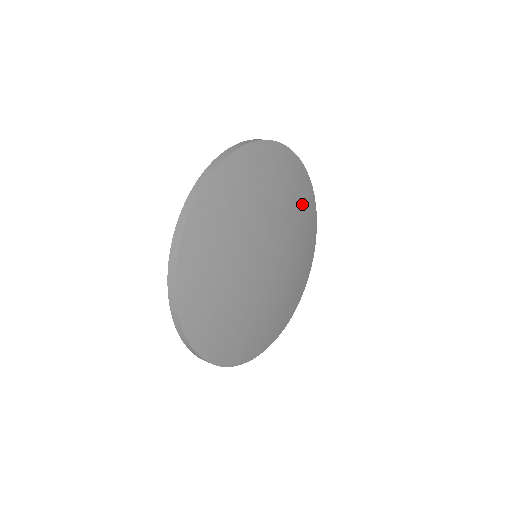
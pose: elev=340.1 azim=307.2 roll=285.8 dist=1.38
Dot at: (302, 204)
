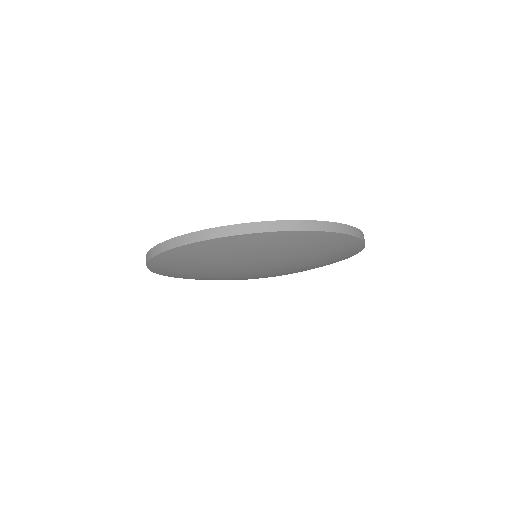
Dot at: (280, 249)
